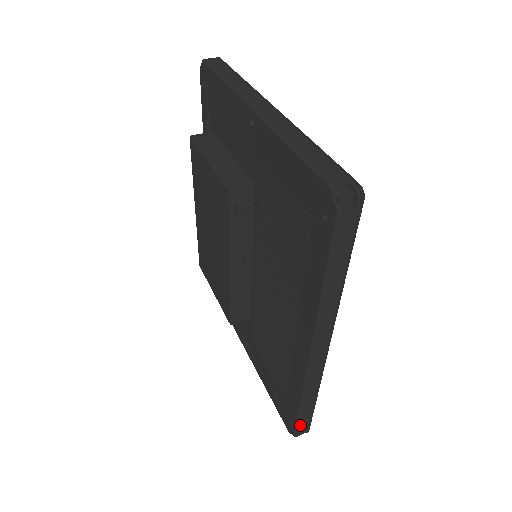
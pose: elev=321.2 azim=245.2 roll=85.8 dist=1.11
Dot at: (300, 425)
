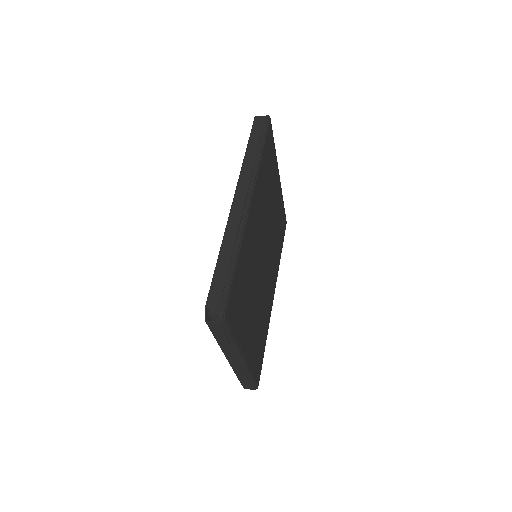
Dot at: (213, 288)
